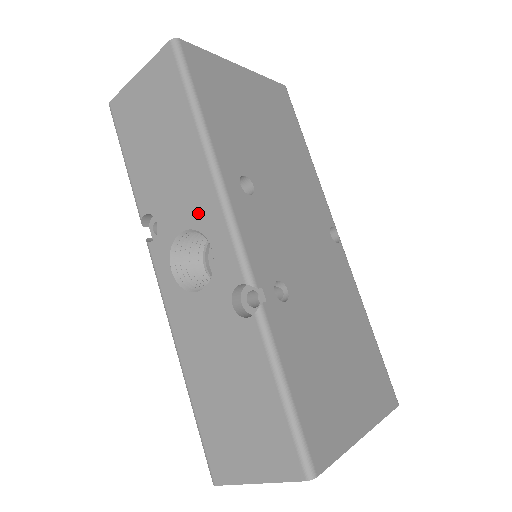
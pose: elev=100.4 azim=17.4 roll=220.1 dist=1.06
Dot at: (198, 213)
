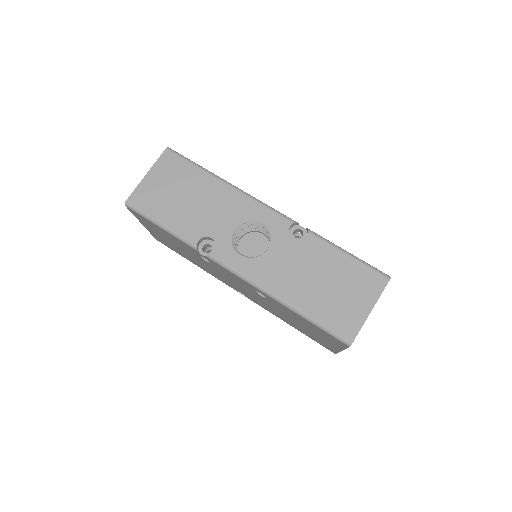
Dot at: (240, 213)
